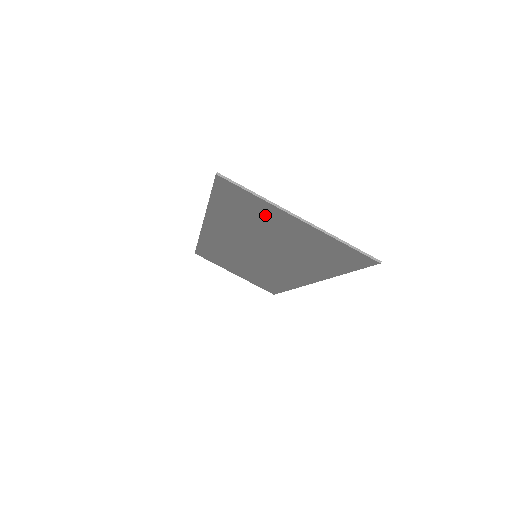
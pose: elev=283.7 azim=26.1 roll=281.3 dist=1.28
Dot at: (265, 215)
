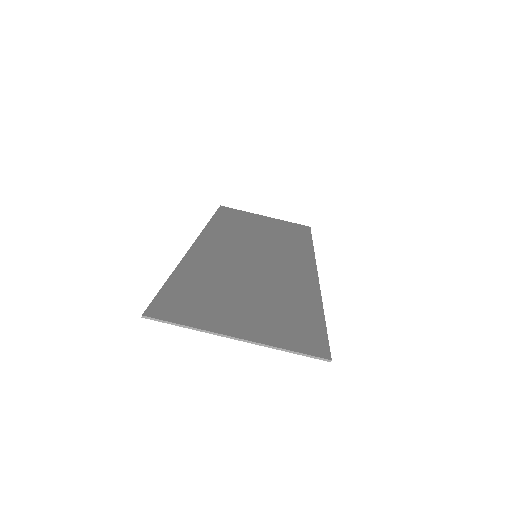
Dot at: (213, 314)
